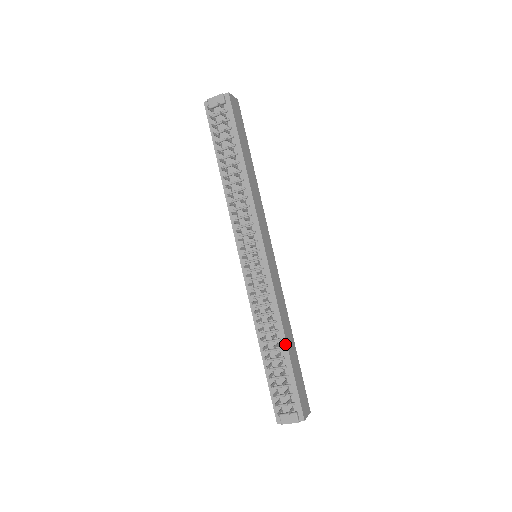
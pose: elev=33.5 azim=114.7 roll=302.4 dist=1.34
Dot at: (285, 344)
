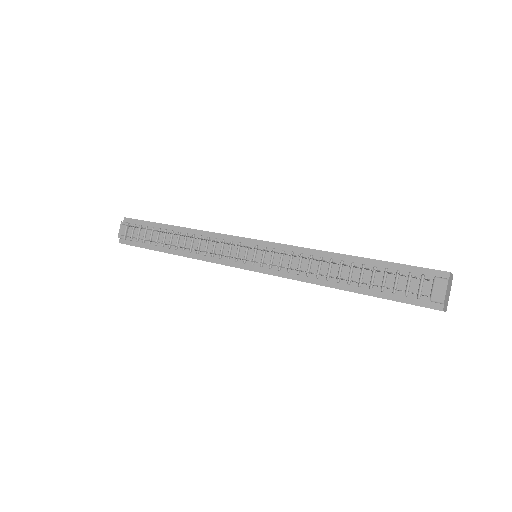
Dot at: (349, 257)
